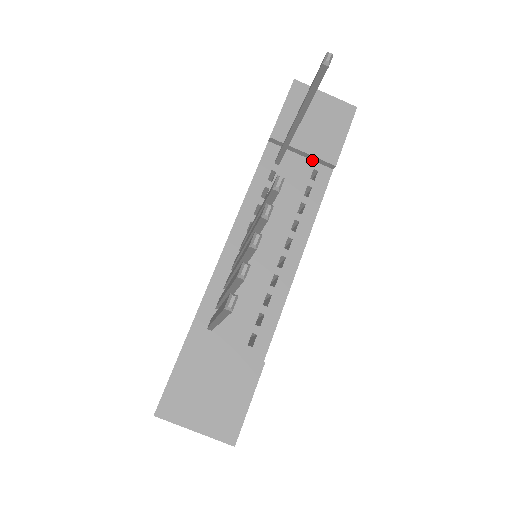
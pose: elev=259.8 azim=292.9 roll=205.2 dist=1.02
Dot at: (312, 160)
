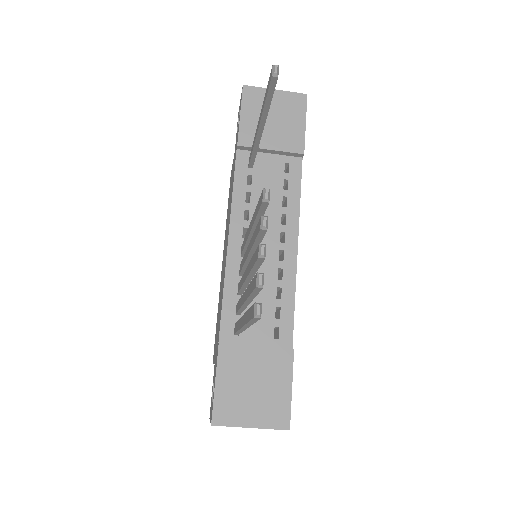
Dot at: (281, 155)
